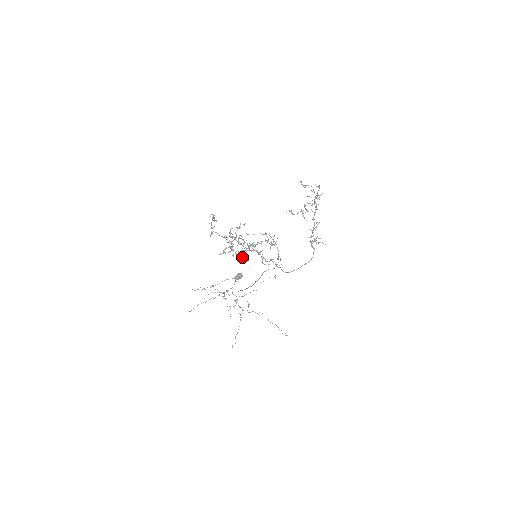
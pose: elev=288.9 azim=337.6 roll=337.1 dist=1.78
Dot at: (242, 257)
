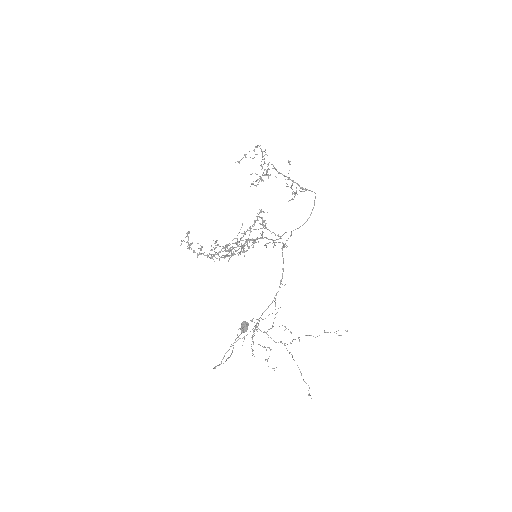
Dot at: occluded
